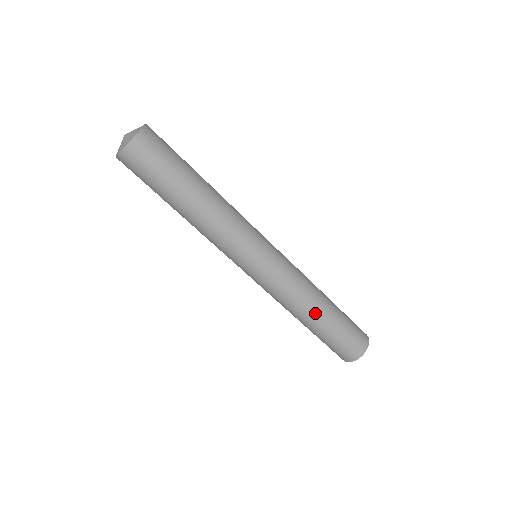
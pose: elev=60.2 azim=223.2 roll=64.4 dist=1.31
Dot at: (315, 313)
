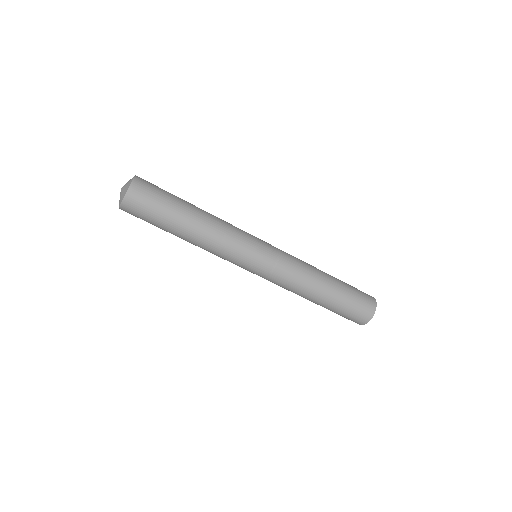
Dot at: (322, 285)
